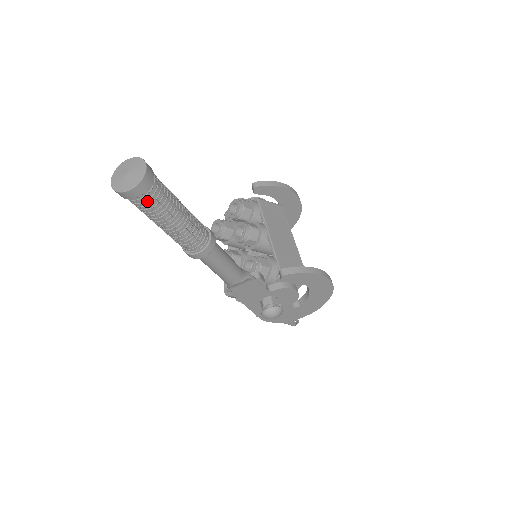
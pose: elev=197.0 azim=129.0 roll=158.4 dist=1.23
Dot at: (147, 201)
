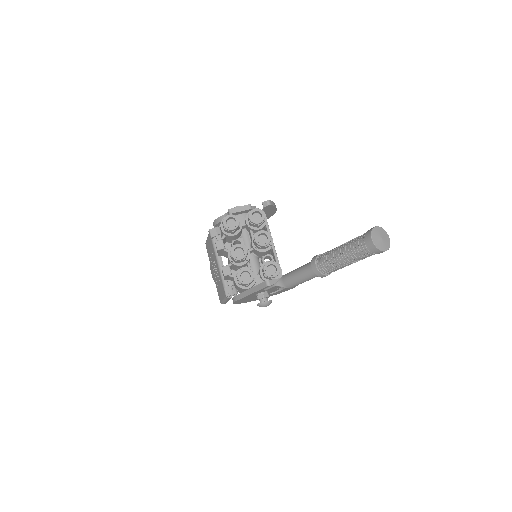
Dot at: (373, 254)
